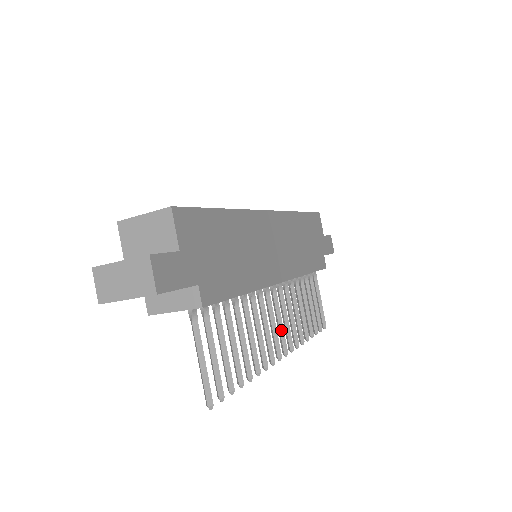
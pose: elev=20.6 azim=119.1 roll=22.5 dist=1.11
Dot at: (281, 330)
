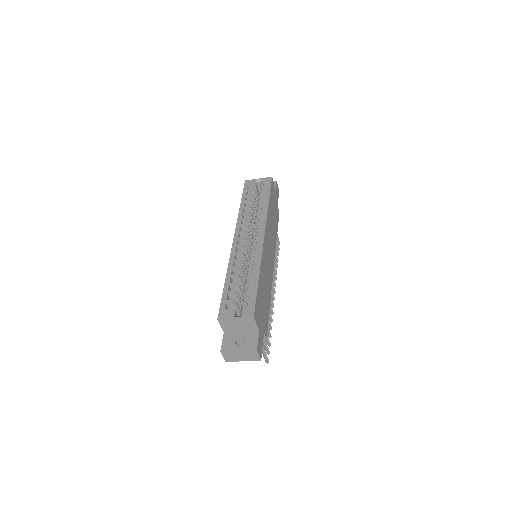
Dot at: (272, 284)
